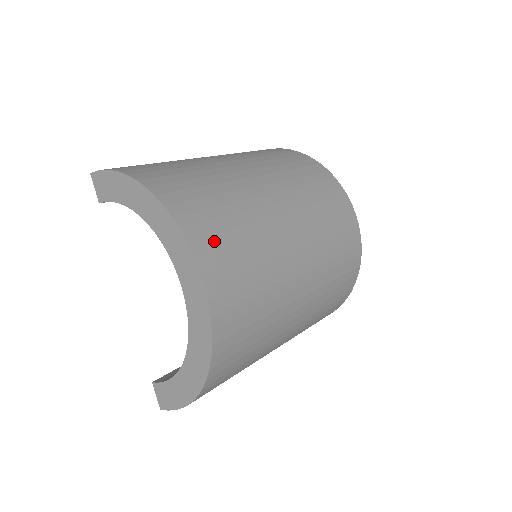
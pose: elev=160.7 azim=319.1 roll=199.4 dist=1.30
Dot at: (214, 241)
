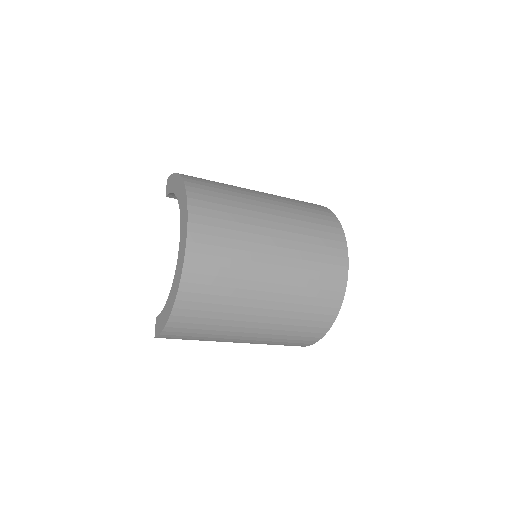
Dot at: (207, 212)
